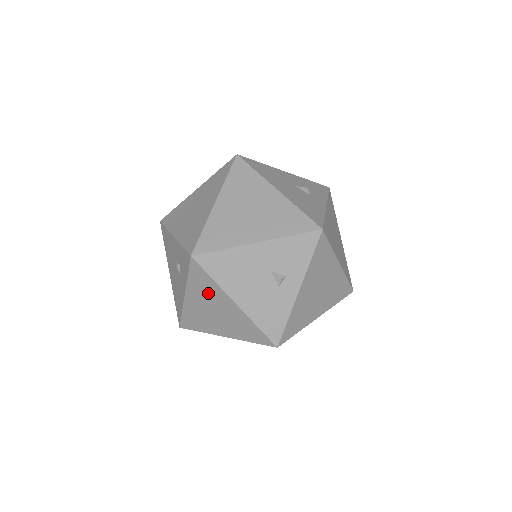
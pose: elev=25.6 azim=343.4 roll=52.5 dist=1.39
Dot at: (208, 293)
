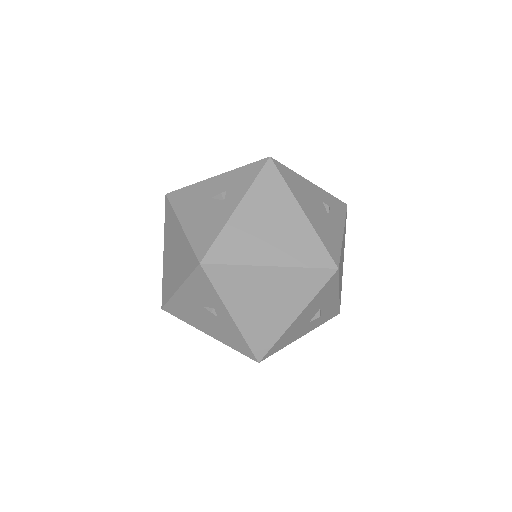
Dot at: occluded
